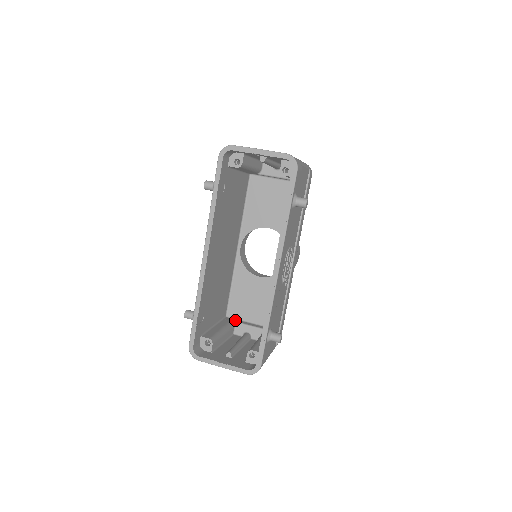
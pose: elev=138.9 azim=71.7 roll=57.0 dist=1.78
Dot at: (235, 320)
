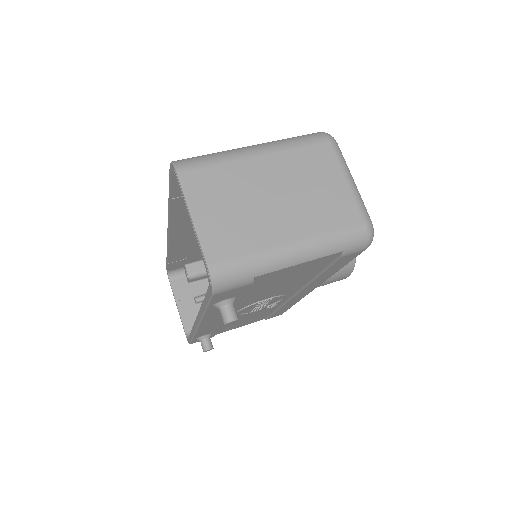
Dot at: occluded
